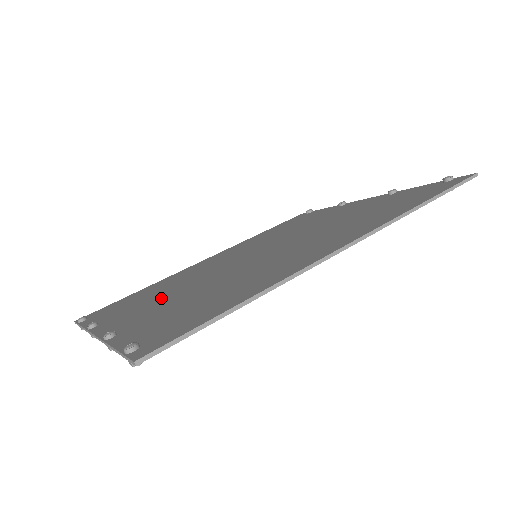
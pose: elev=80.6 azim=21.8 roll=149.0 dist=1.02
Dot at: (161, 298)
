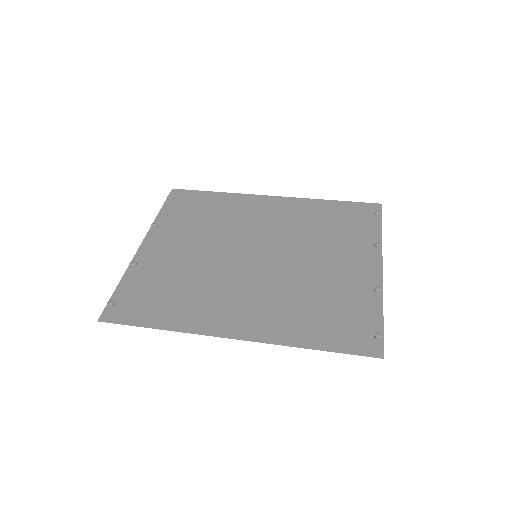
Dot at: (189, 241)
